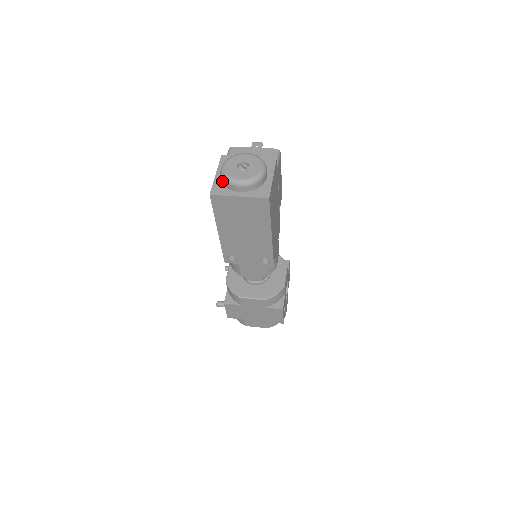
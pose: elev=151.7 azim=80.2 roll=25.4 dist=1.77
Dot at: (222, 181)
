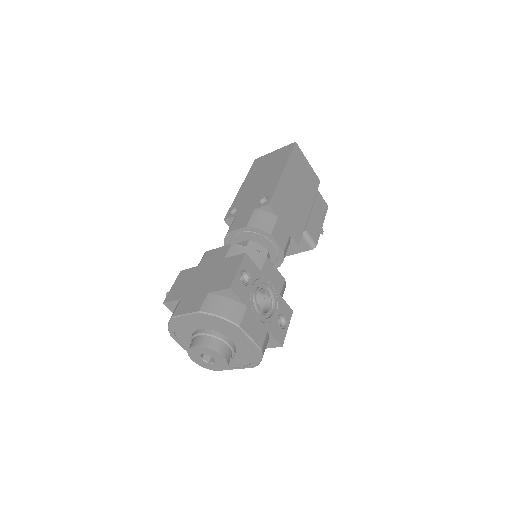
Dot at: occluded
